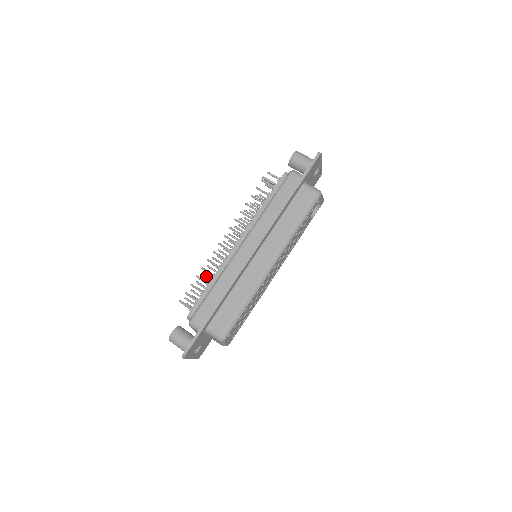
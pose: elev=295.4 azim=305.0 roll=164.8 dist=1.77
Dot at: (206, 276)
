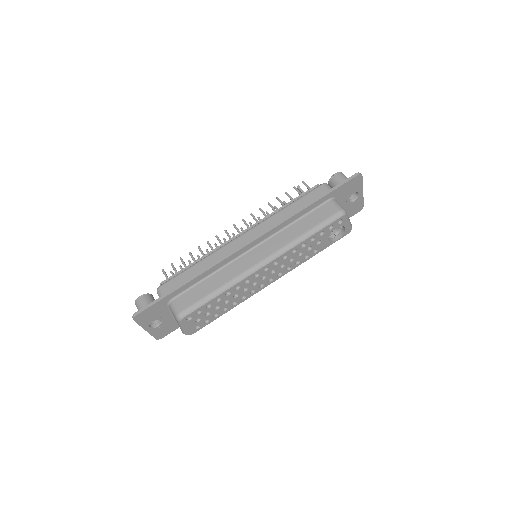
Dot at: occluded
